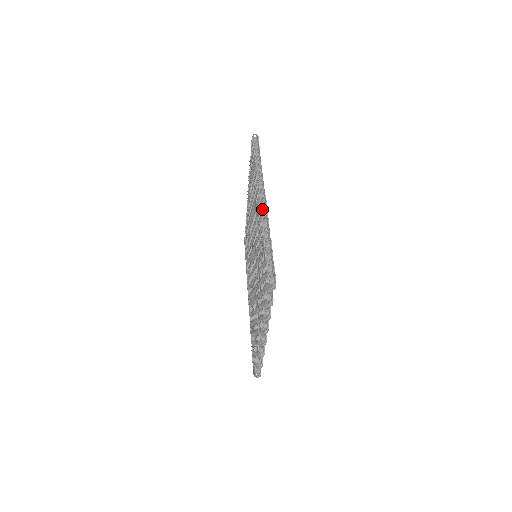
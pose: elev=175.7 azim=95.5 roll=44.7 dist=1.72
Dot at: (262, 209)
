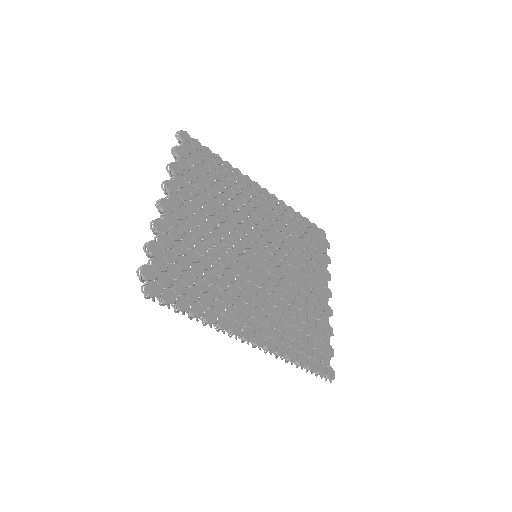
Dot at: occluded
